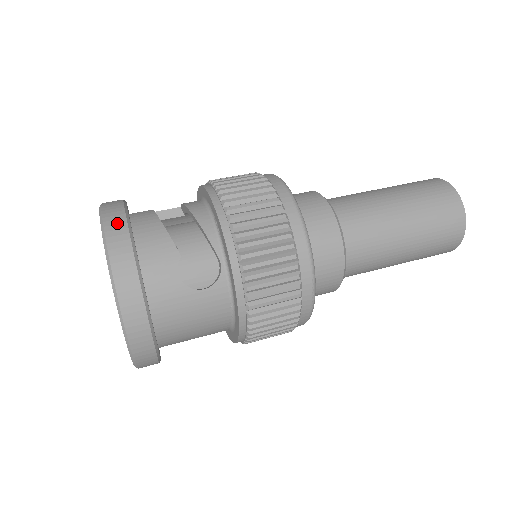
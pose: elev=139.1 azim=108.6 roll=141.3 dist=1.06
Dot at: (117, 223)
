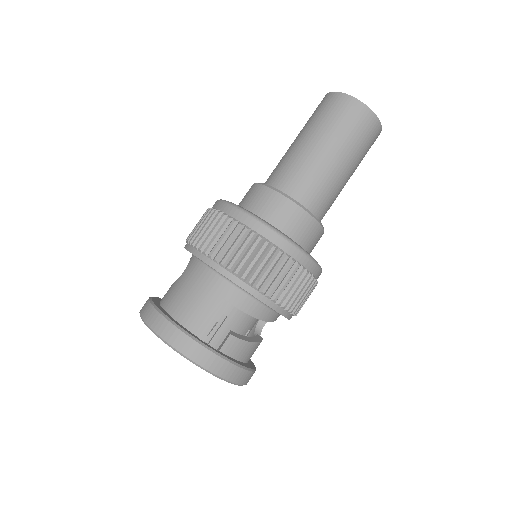
Dot at: (244, 377)
